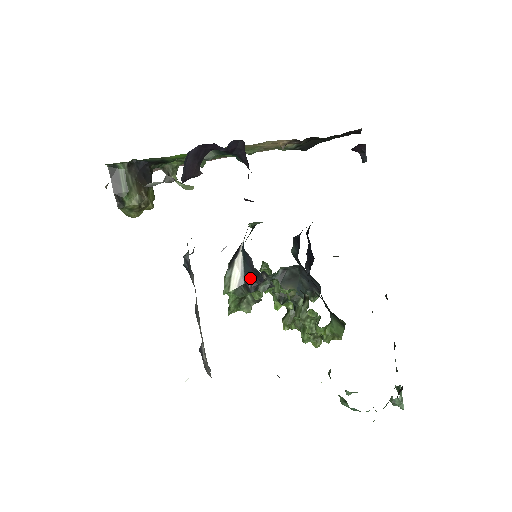
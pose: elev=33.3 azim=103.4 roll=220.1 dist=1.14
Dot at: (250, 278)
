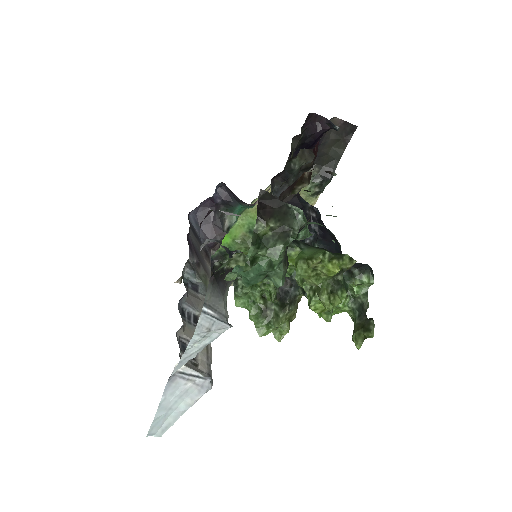
Dot at: occluded
